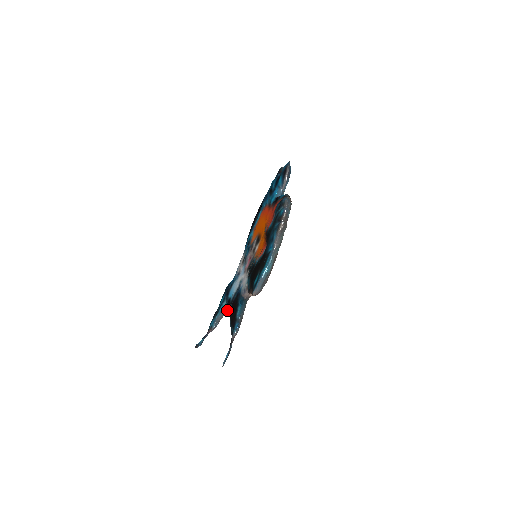
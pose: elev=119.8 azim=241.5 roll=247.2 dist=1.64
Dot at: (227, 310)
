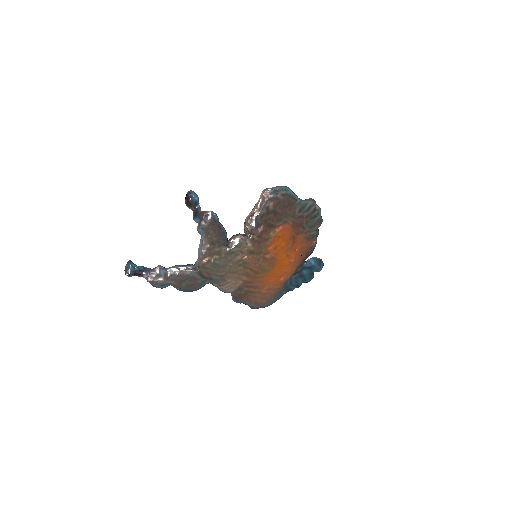
Dot at: (188, 267)
